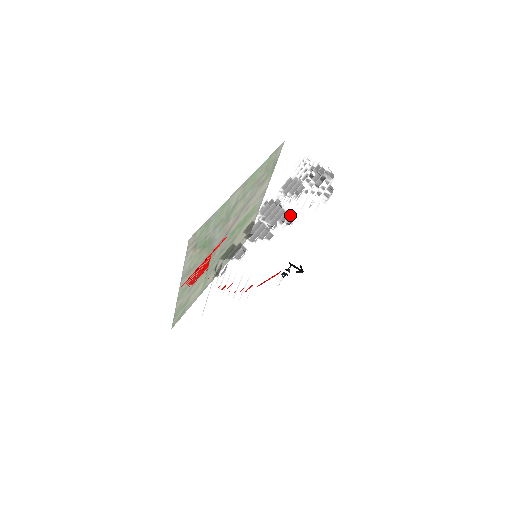
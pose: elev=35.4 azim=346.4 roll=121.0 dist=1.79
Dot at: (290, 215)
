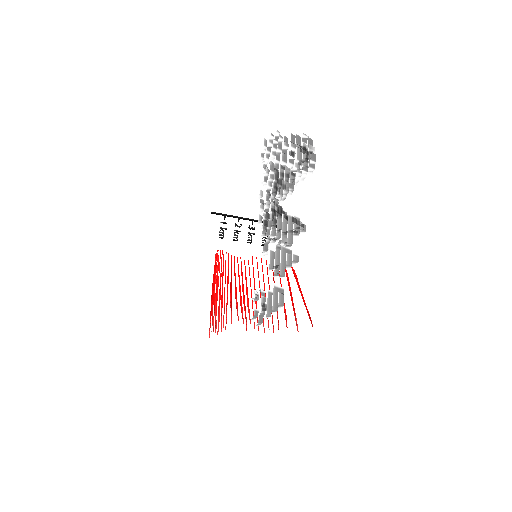
Dot at: (298, 218)
